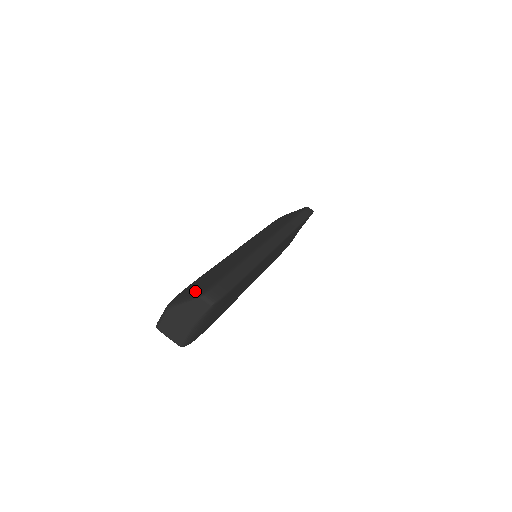
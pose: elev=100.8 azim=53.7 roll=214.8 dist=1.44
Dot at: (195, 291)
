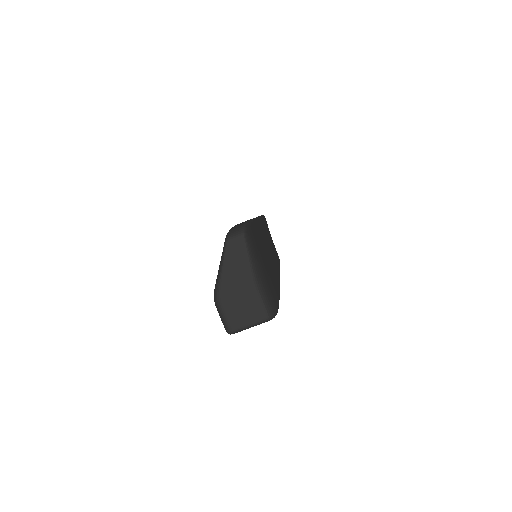
Dot at: occluded
